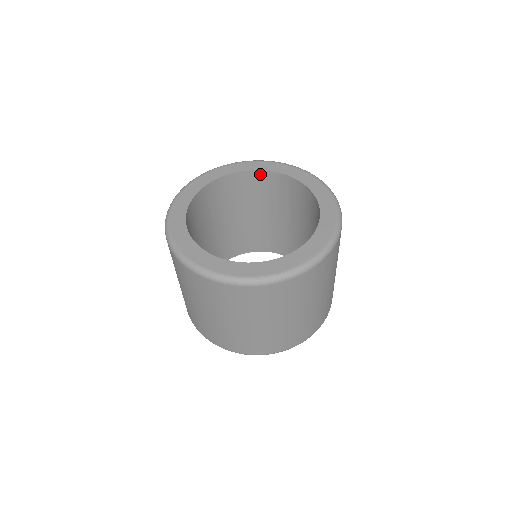
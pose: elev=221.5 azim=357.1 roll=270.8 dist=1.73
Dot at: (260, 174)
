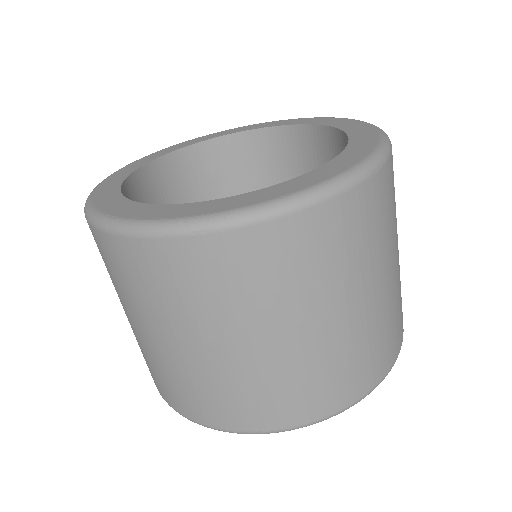
Dot at: (195, 151)
